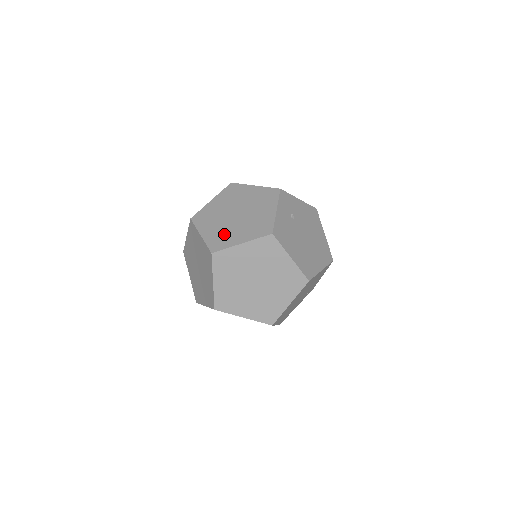
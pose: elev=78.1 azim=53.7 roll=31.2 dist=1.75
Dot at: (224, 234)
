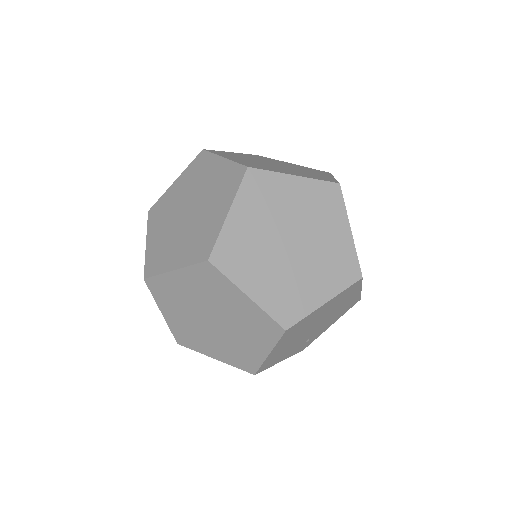
Dot at: (263, 165)
